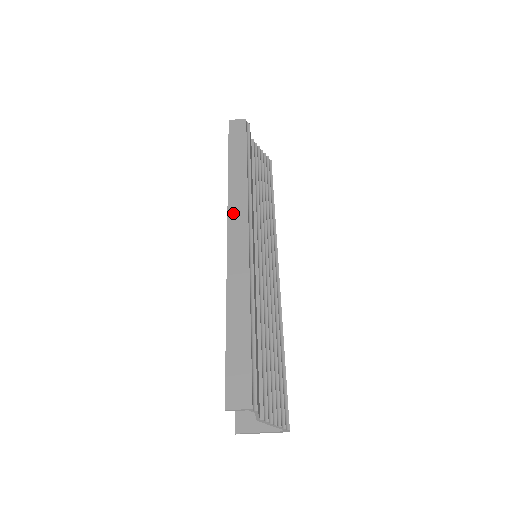
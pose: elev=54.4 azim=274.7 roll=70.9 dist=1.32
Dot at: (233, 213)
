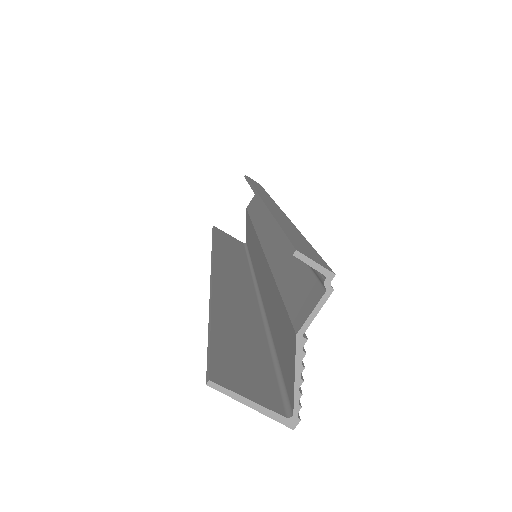
Dot at: (262, 194)
